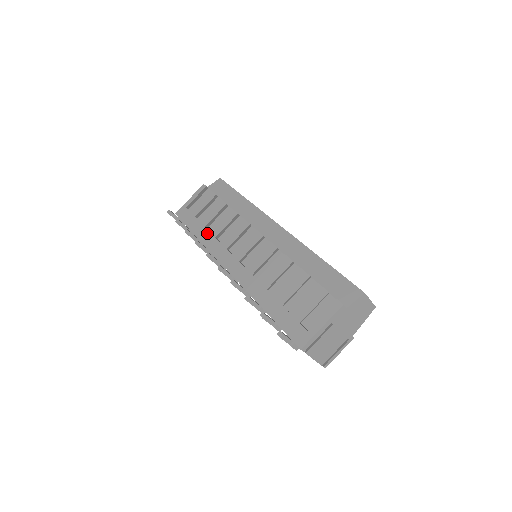
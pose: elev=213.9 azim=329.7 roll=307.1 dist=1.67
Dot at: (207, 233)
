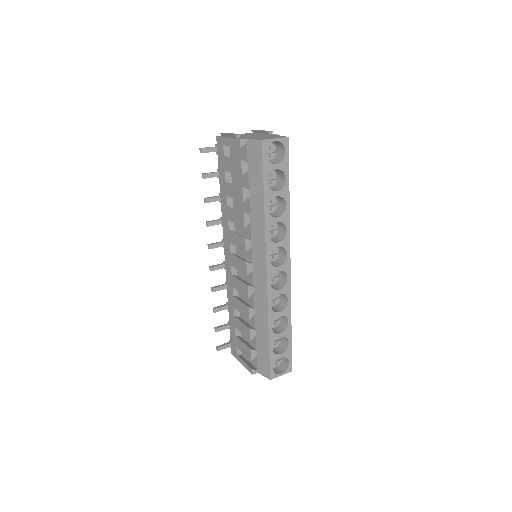
Dot at: (225, 206)
